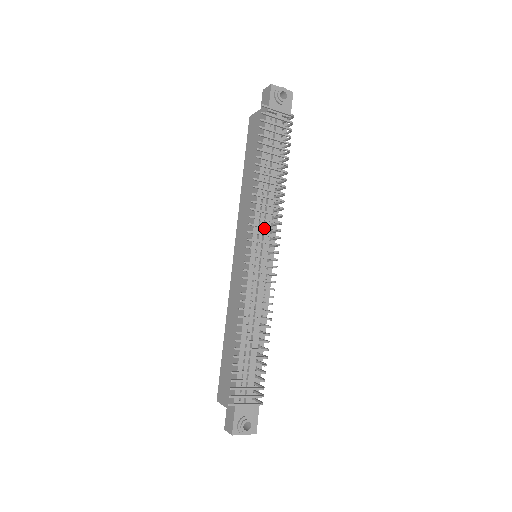
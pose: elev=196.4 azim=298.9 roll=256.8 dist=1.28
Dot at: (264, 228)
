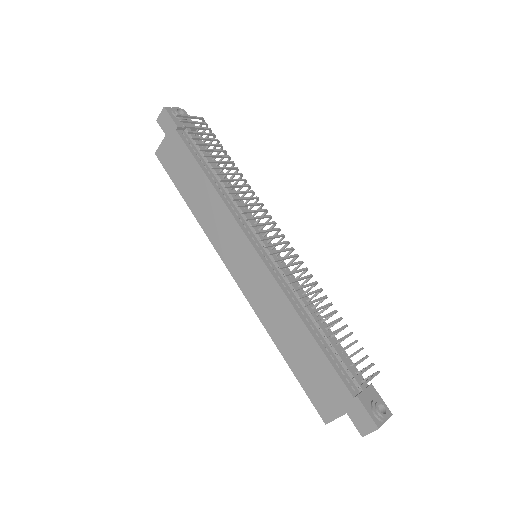
Dot at: (248, 222)
